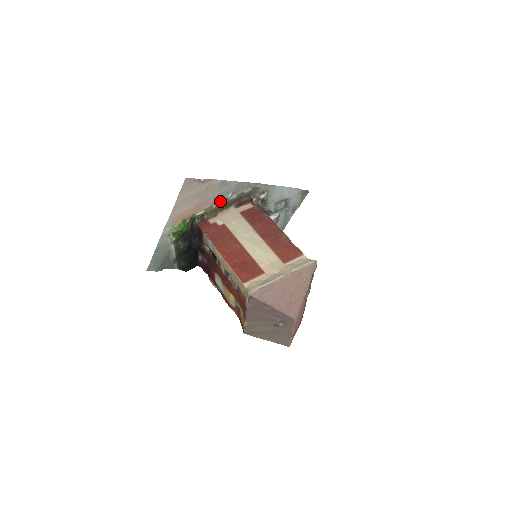
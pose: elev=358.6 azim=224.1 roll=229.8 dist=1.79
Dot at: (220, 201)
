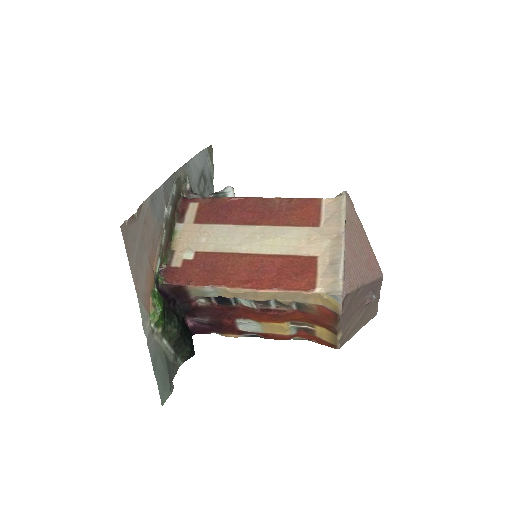
Dot at: (162, 229)
